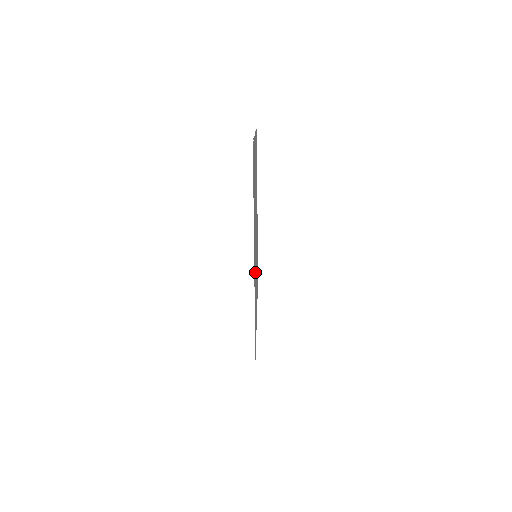
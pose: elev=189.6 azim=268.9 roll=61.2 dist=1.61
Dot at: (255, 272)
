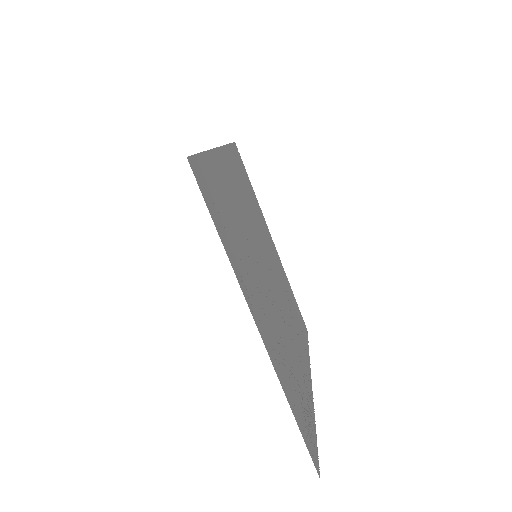
Dot at: (238, 215)
